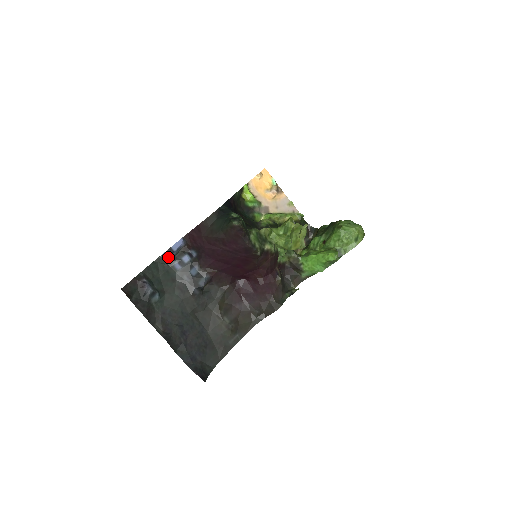
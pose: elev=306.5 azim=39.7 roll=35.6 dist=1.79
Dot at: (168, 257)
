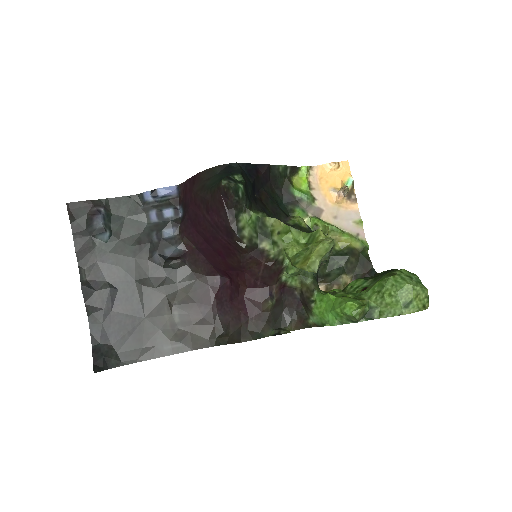
Dot at: (148, 199)
